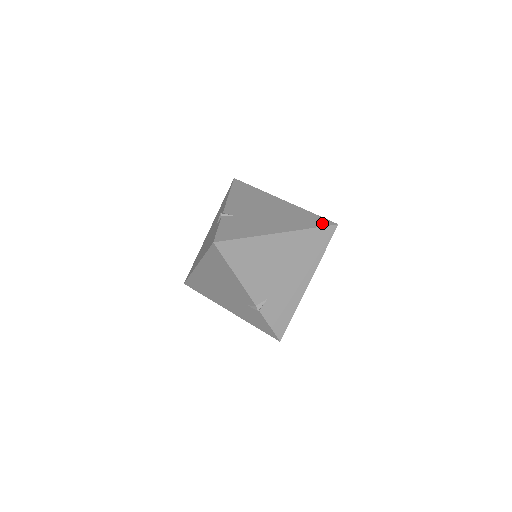
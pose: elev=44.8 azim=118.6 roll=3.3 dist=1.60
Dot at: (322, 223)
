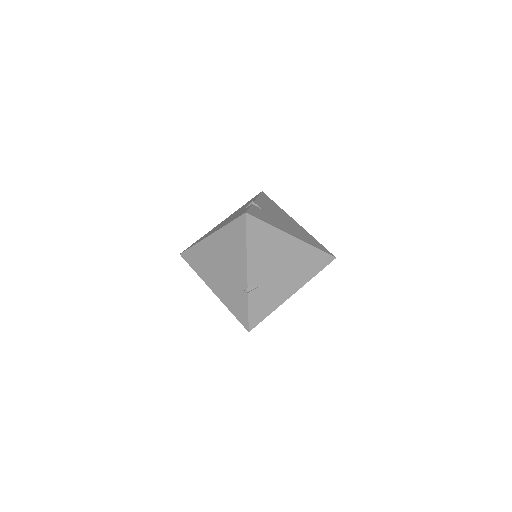
Dot at: (325, 263)
